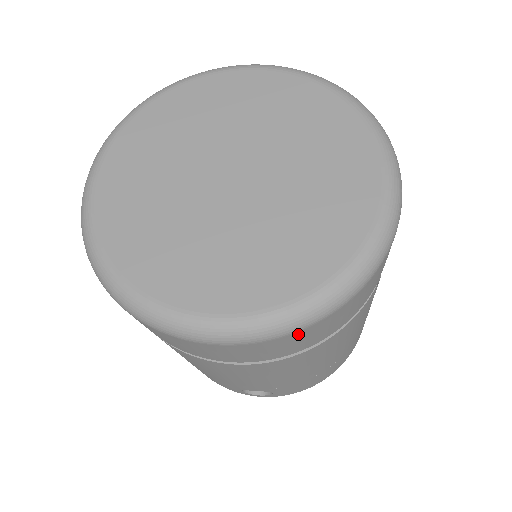
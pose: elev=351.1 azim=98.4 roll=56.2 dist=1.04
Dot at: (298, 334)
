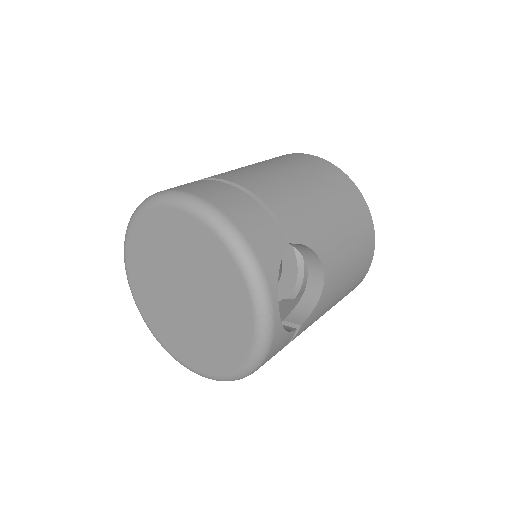
Dot at: occluded
